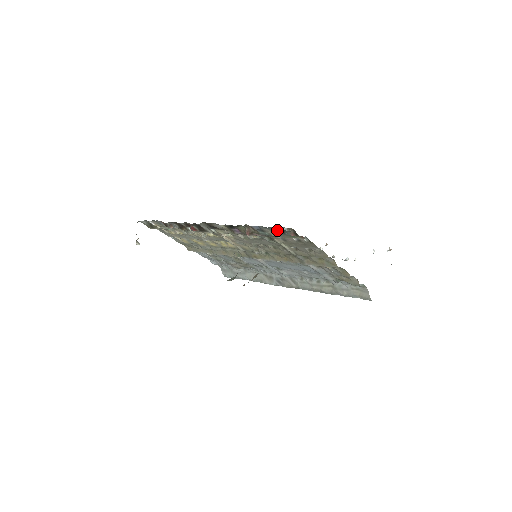
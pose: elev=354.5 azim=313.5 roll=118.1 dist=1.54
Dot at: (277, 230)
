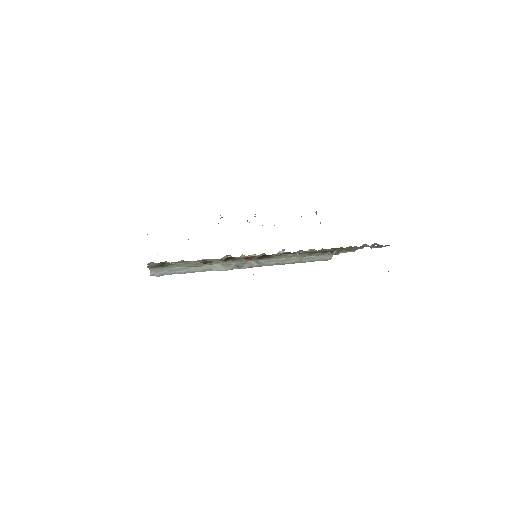
Dot at: occluded
